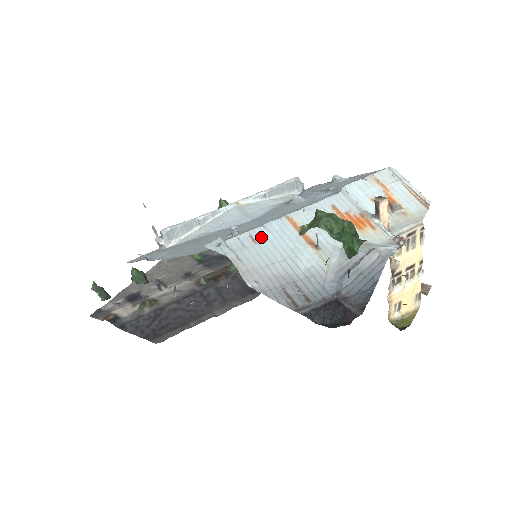
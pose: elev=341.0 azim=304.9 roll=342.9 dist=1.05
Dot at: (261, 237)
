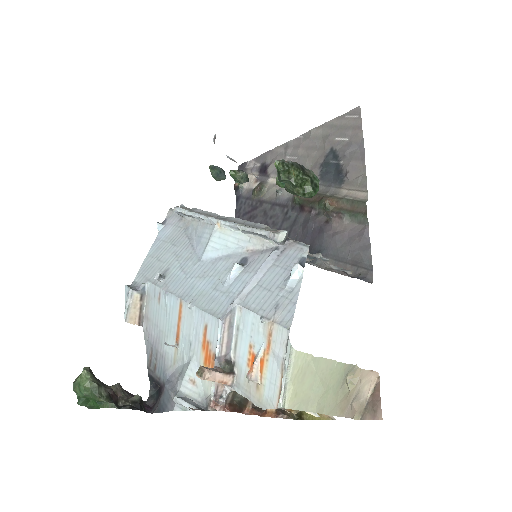
Dot at: (163, 301)
